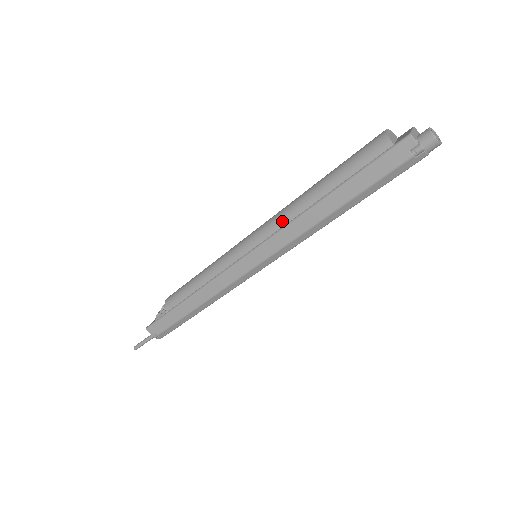
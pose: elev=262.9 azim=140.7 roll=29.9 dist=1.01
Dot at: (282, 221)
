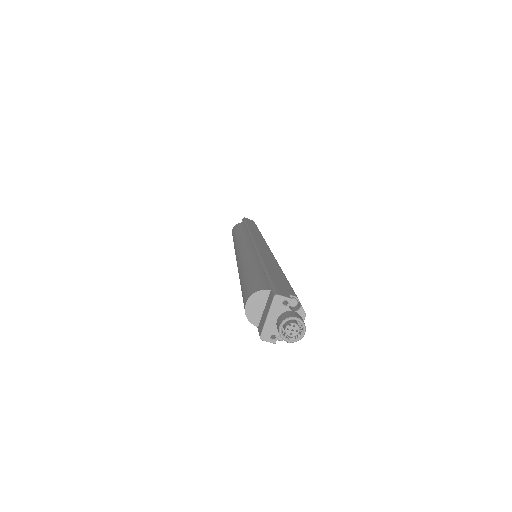
Dot at: occluded
